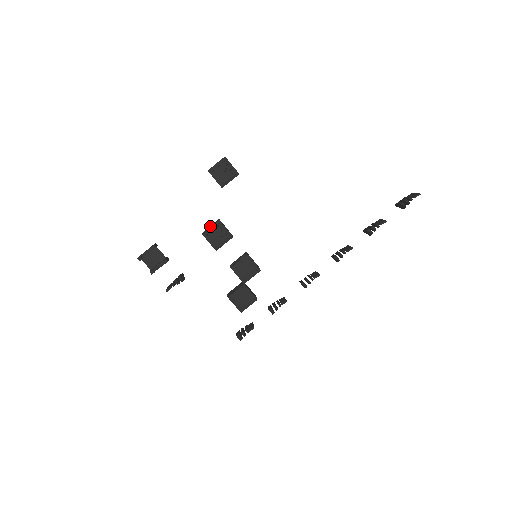
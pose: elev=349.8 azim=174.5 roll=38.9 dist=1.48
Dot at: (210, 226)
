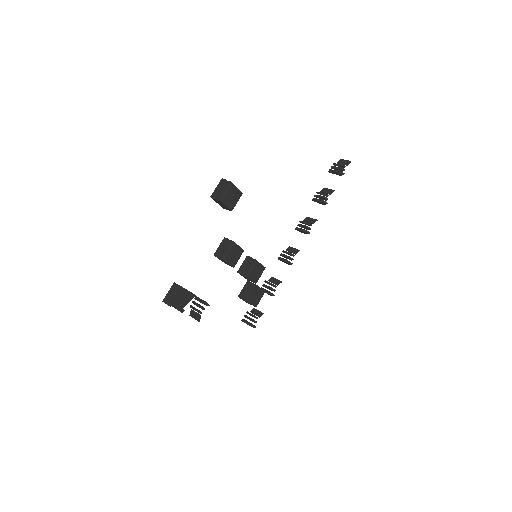
Dot at: (222, 247)
